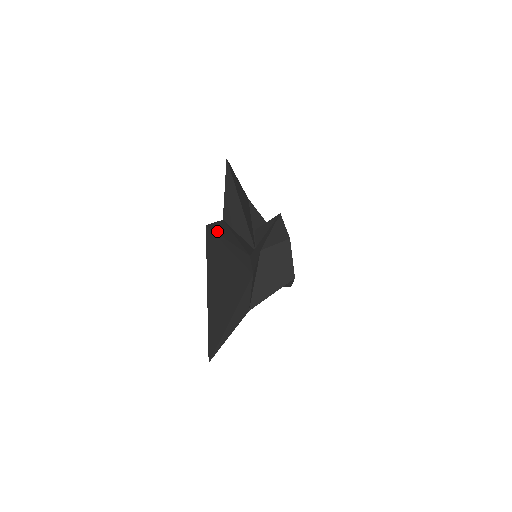
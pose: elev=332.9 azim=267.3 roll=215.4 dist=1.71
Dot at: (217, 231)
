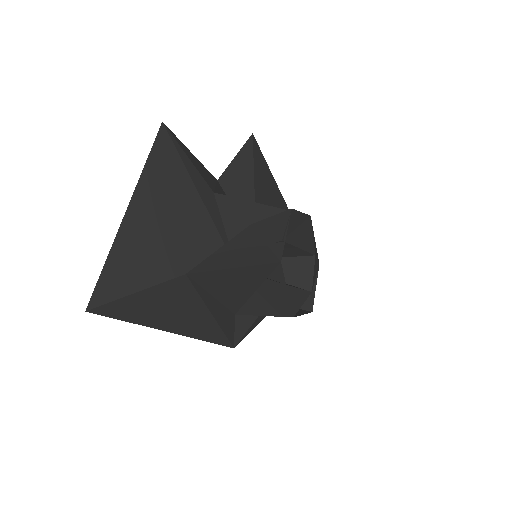
Dot at: (178, 141)
